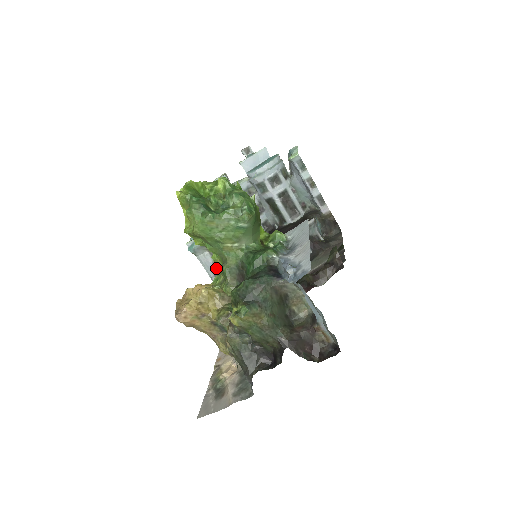
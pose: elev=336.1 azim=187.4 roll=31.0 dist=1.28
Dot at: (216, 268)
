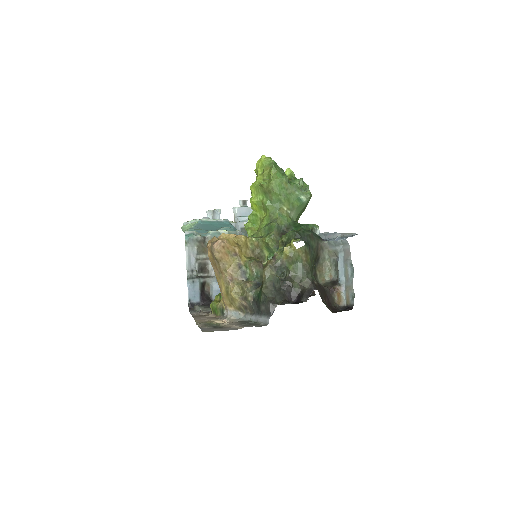
Dot at: (195, 266)
